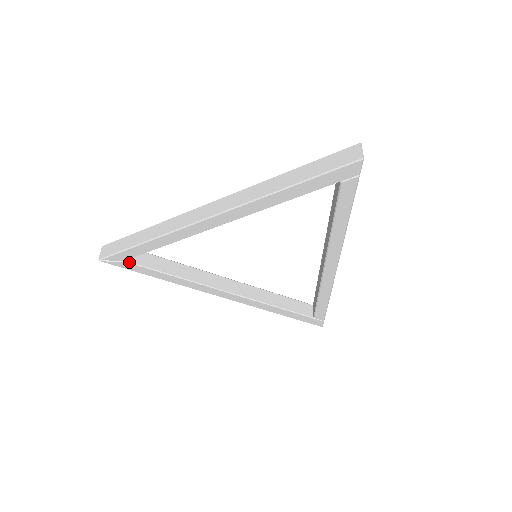
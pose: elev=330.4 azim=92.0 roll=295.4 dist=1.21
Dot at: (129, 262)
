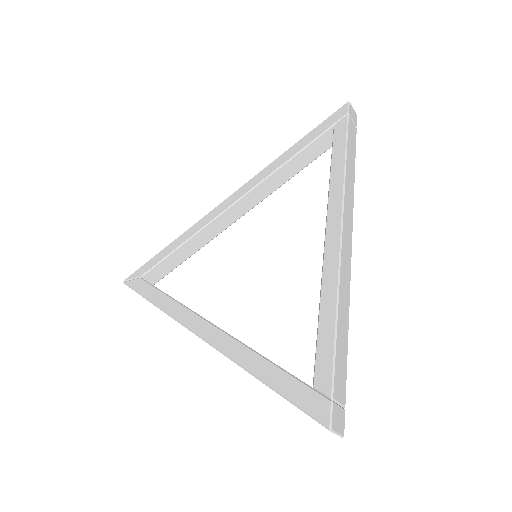
Dot at: (143, 279)
